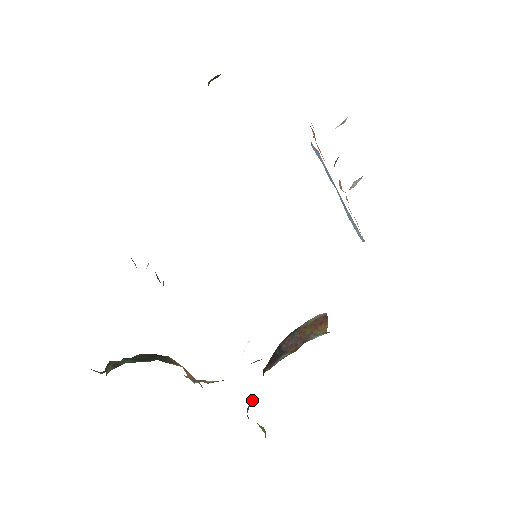
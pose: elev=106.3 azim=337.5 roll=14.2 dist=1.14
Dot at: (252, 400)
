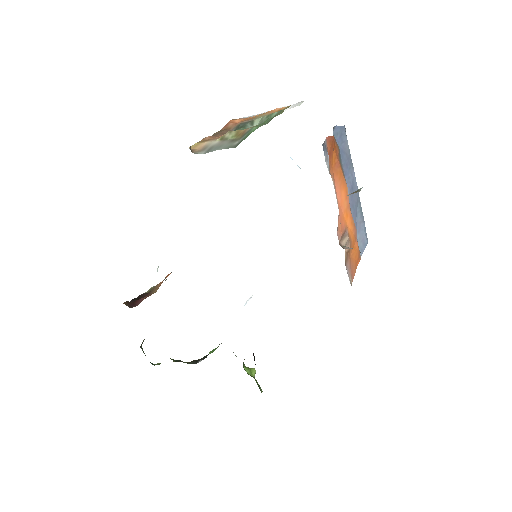
Dot at: occluded
